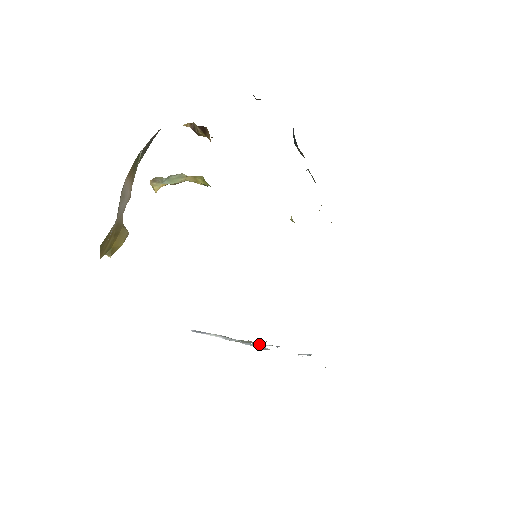
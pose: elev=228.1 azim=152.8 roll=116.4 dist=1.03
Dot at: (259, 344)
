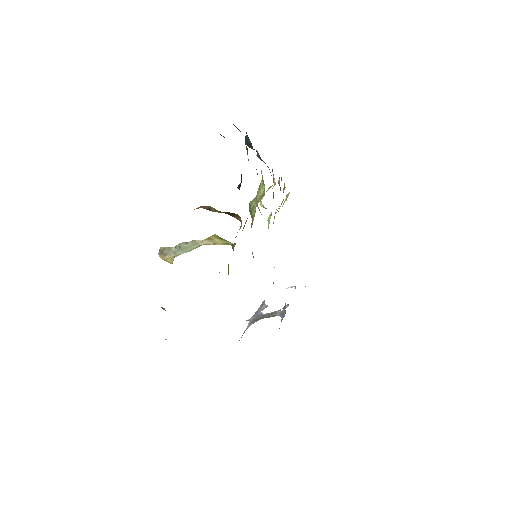
Dot at: (279, 313)
